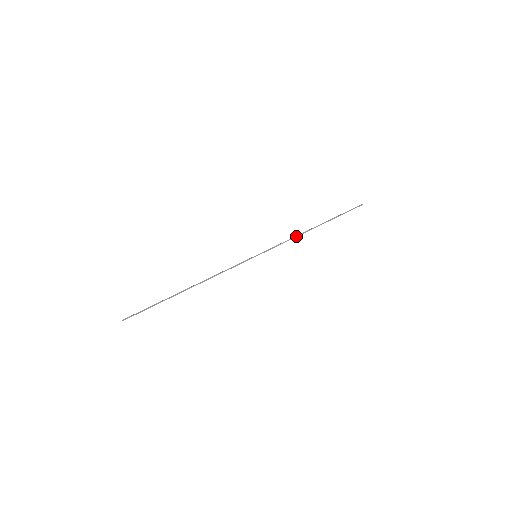
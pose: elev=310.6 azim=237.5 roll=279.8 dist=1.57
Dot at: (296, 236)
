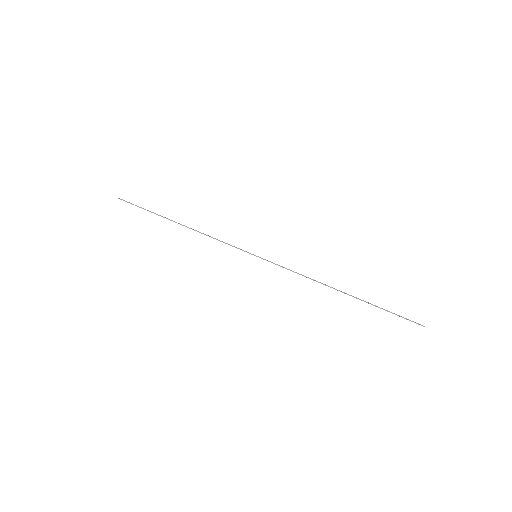
Dot at: (311, 279)
